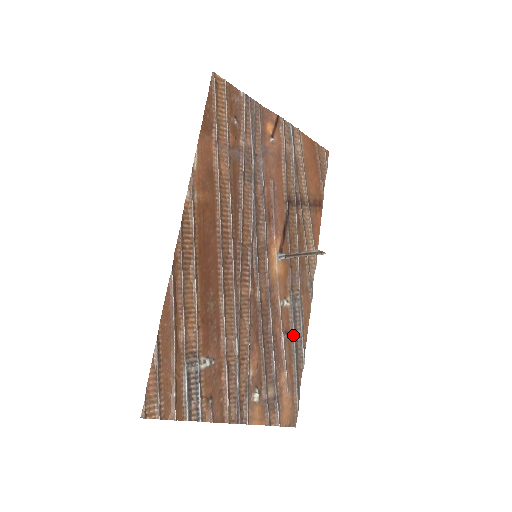
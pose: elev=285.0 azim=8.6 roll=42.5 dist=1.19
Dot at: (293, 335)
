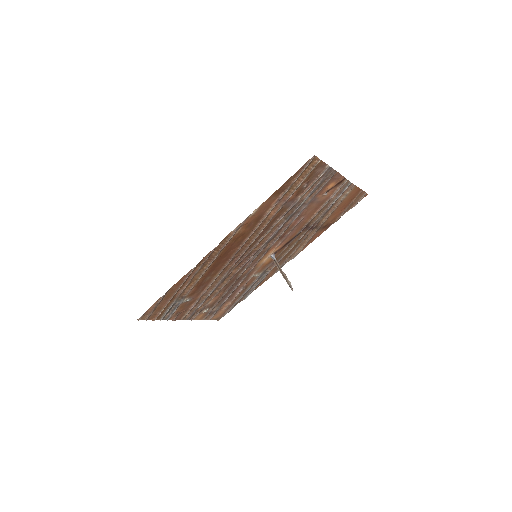
Dot at: (249, 288)
